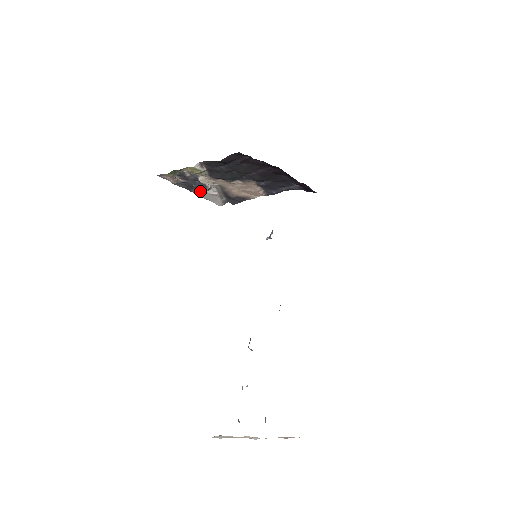
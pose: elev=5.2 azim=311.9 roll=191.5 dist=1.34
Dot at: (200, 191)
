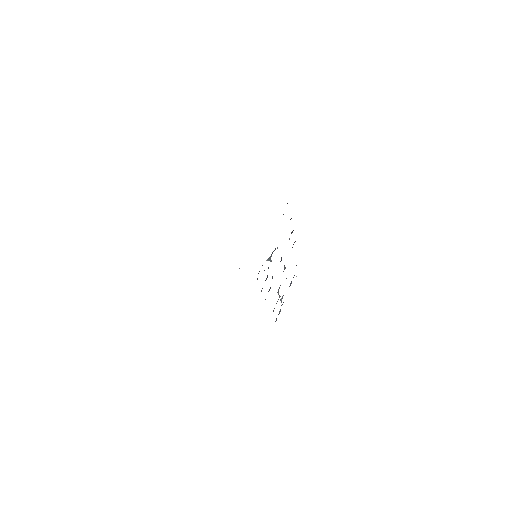
Dot at: occluded
